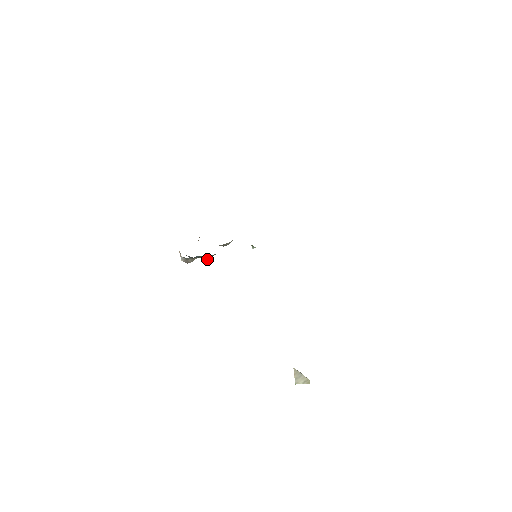
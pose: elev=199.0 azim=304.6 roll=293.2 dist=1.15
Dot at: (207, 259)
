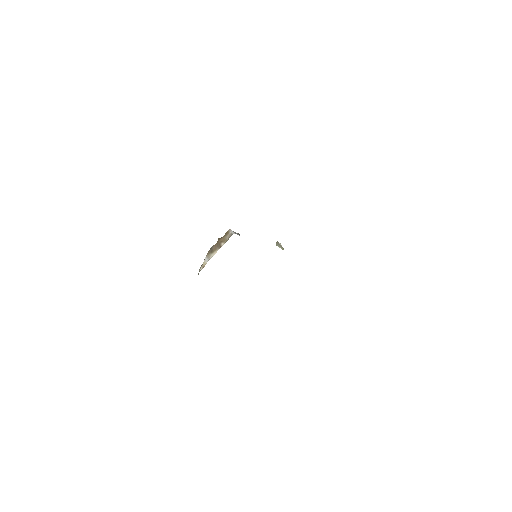
Dot at: occluded
